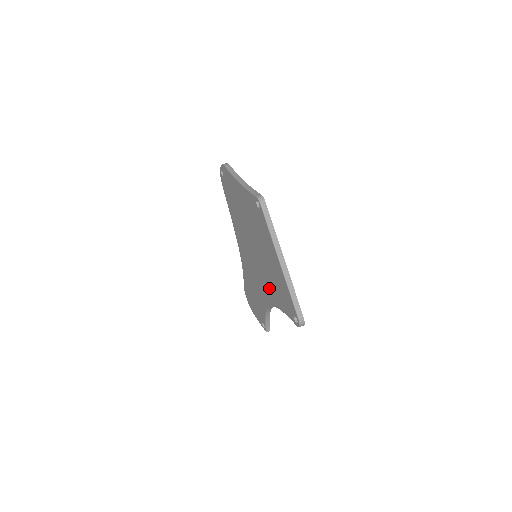
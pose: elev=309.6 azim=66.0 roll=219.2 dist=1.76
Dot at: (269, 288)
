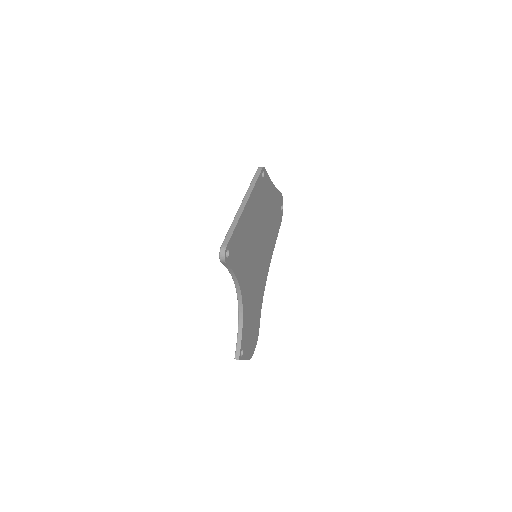
Dot at: occluded
